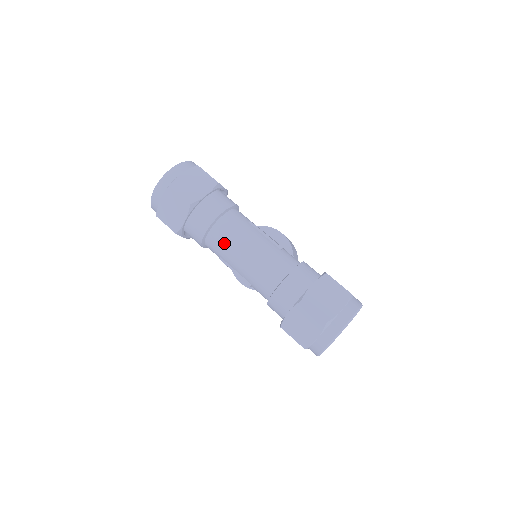
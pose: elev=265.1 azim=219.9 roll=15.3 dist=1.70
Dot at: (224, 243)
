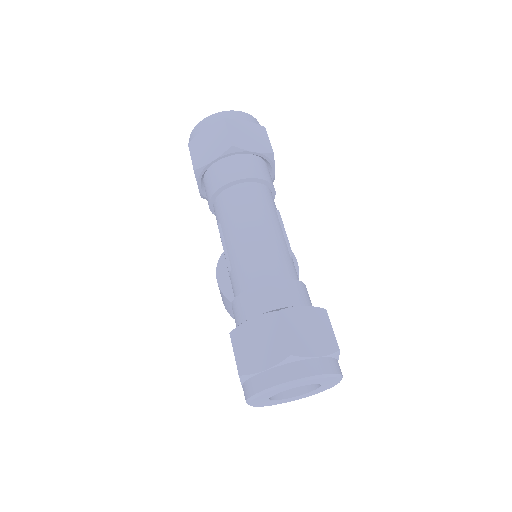
Dot at: (236, 207)
